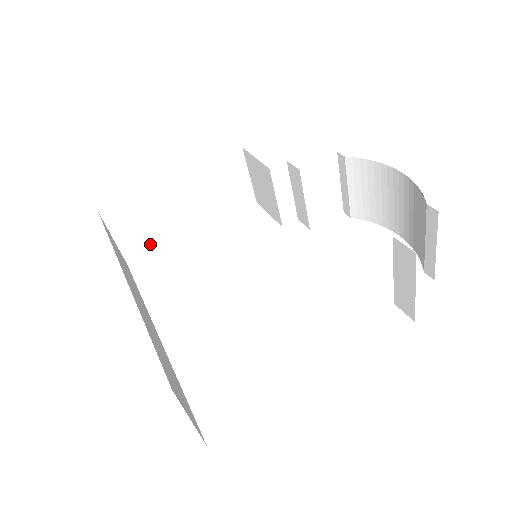
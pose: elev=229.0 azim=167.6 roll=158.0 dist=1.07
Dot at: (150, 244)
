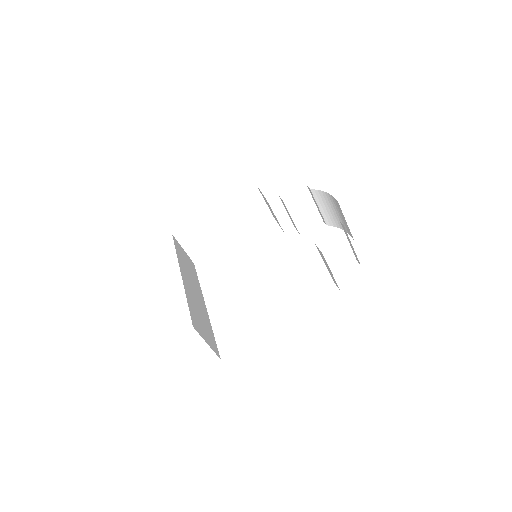
Dot at: (206, 250)
